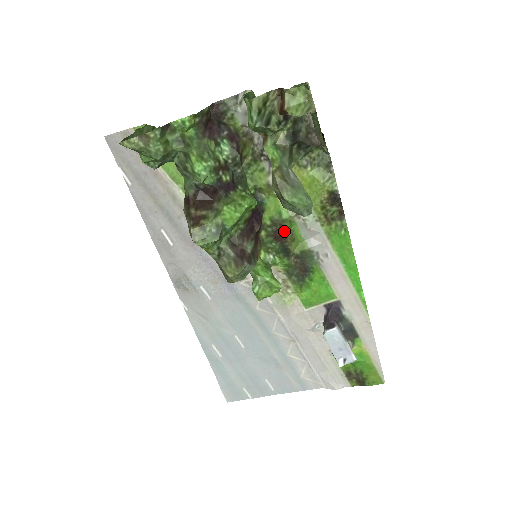
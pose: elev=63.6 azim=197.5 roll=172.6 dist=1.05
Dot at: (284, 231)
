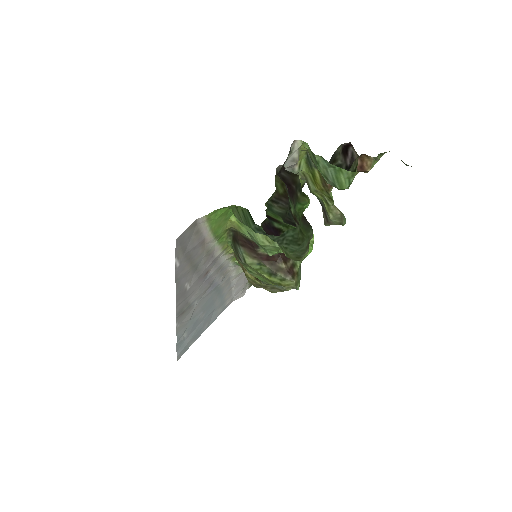
Dot at: occluded
